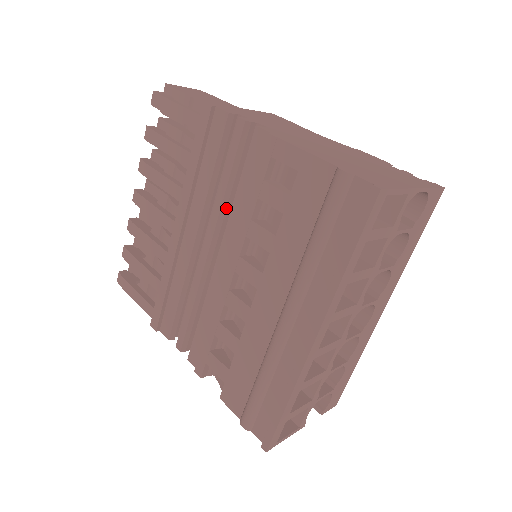
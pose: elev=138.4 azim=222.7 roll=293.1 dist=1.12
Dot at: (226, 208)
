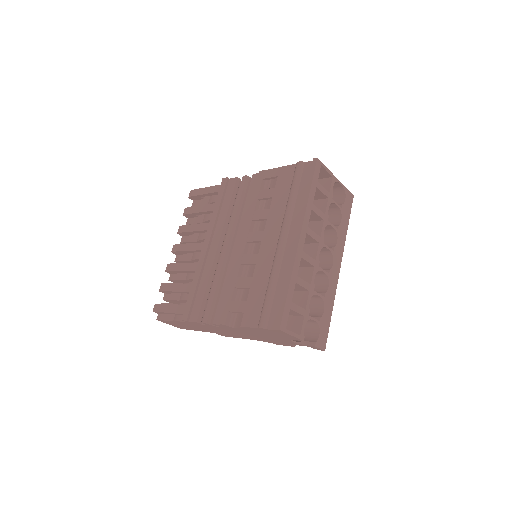
Dot at: (238, 221)
